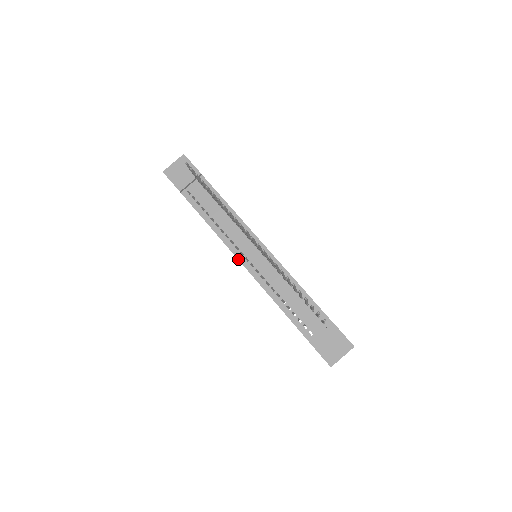
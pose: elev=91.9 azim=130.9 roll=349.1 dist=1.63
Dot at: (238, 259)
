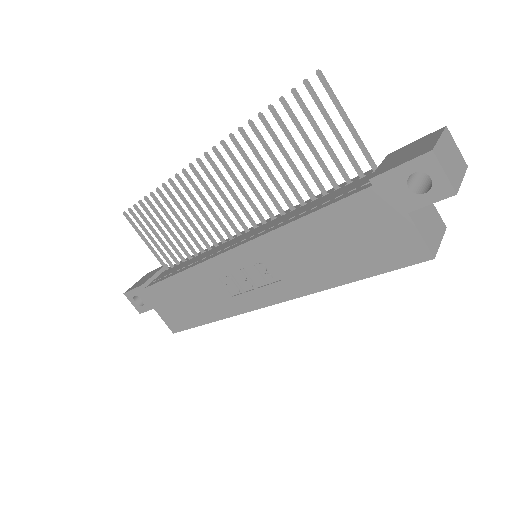
Dot at: (222, 253)
